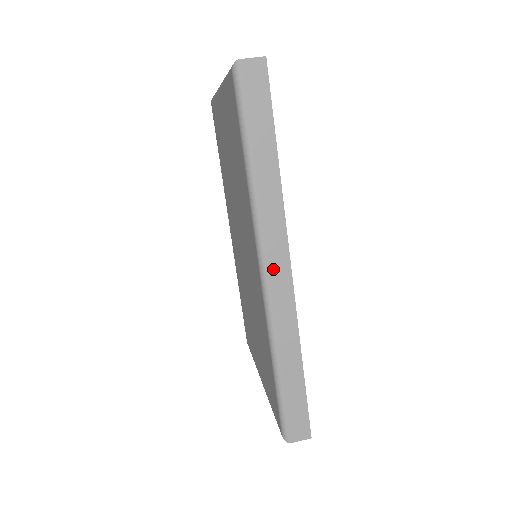
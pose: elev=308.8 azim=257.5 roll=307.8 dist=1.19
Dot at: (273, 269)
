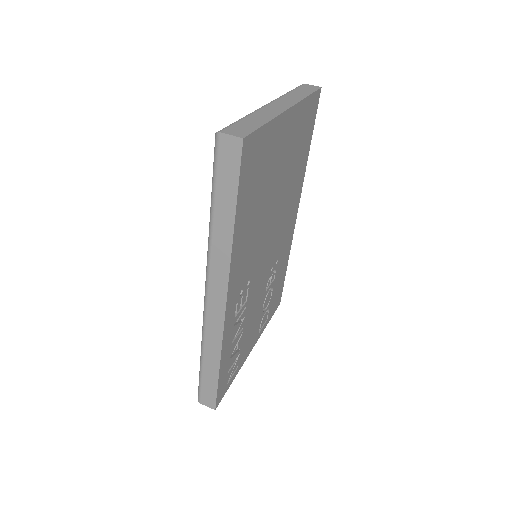
Dot at: (212, 296)
